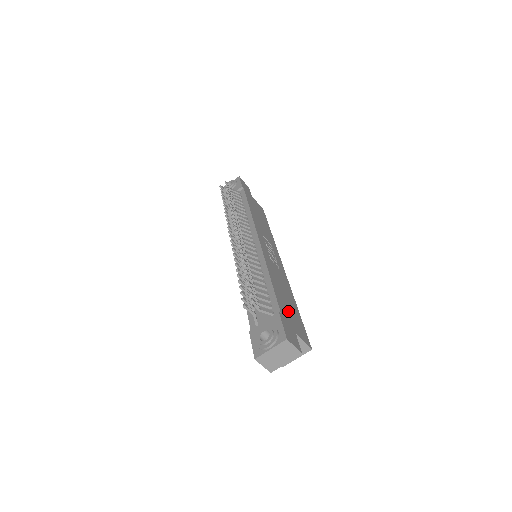
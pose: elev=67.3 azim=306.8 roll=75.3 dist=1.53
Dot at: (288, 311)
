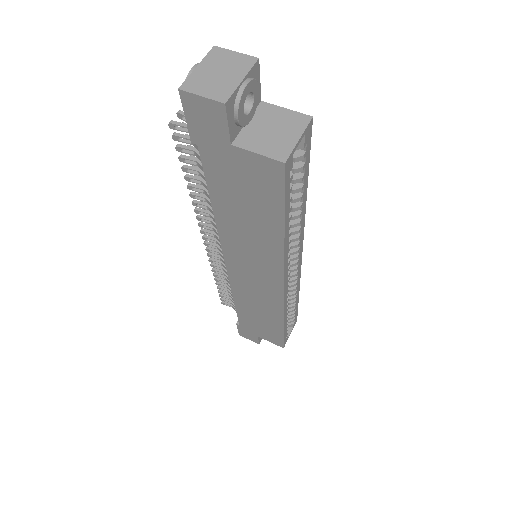
Dot at: occluded
